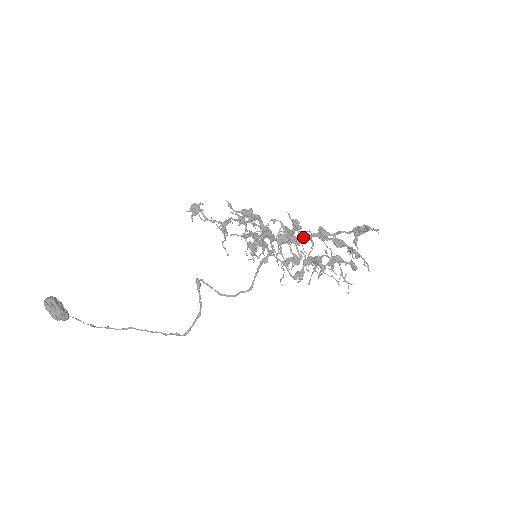
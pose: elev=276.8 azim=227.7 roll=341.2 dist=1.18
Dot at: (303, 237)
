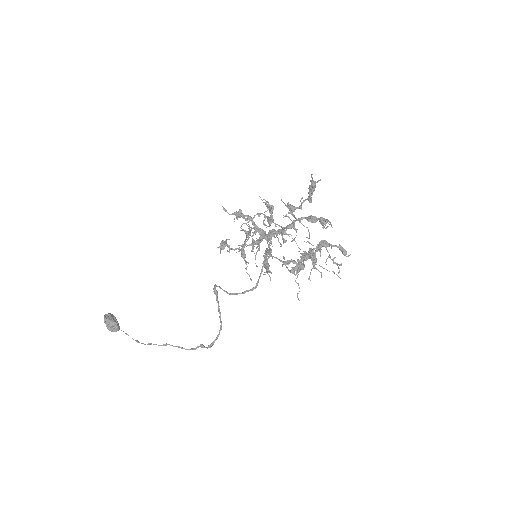
Dot at: (286, 226)
